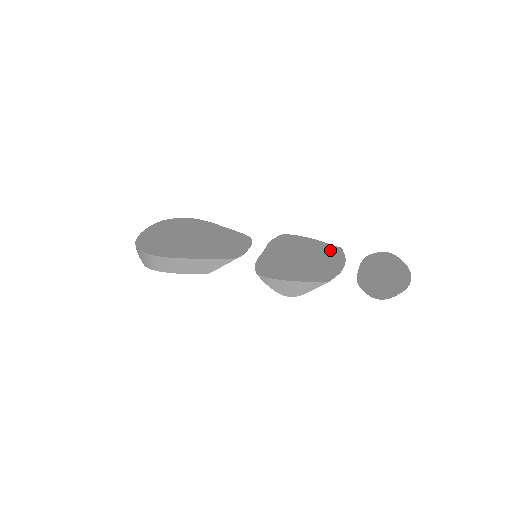
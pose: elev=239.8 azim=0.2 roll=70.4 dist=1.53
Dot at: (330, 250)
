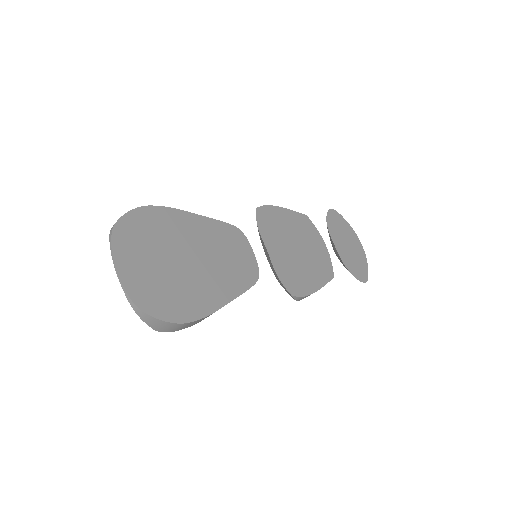
Dot at: (304, 223)
